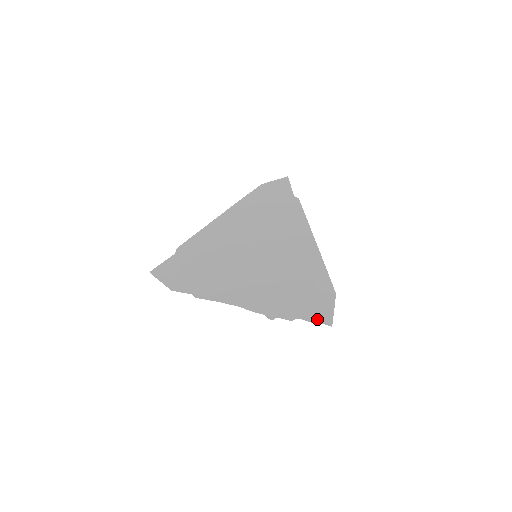
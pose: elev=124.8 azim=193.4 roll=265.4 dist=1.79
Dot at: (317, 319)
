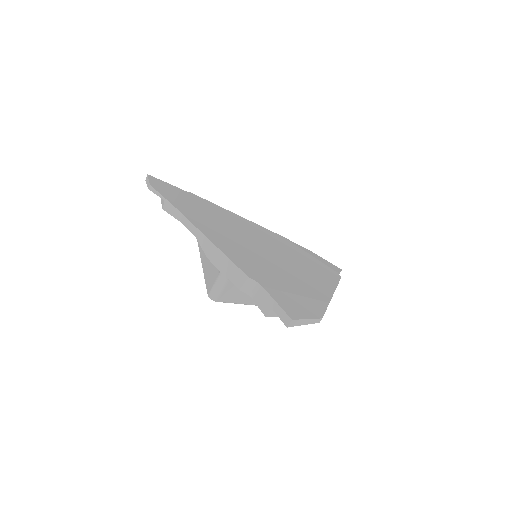
Dot at: (277, 302)
